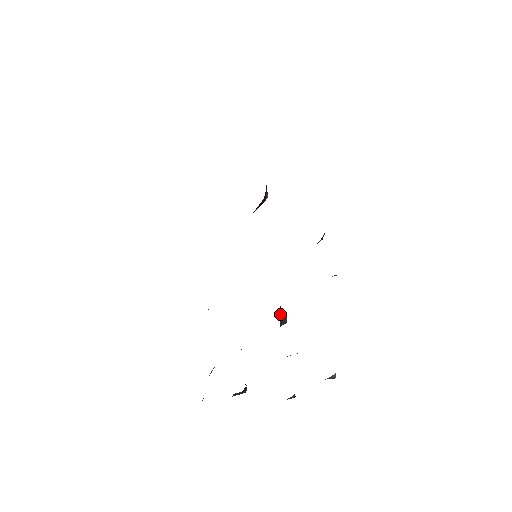
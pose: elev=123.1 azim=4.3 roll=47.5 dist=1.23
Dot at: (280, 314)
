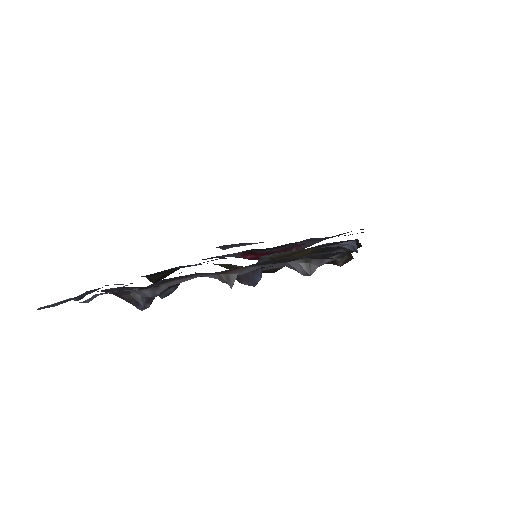
Dot at: occluded
